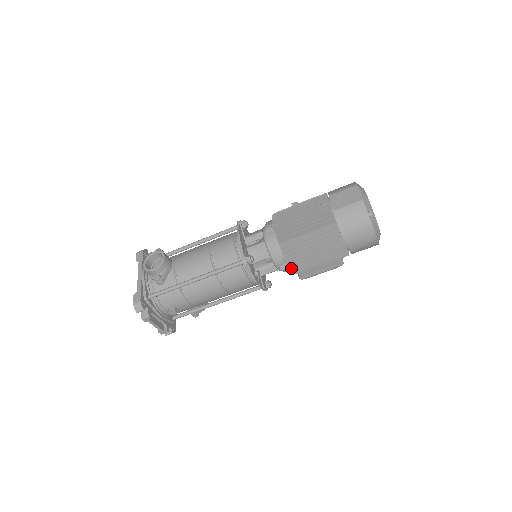
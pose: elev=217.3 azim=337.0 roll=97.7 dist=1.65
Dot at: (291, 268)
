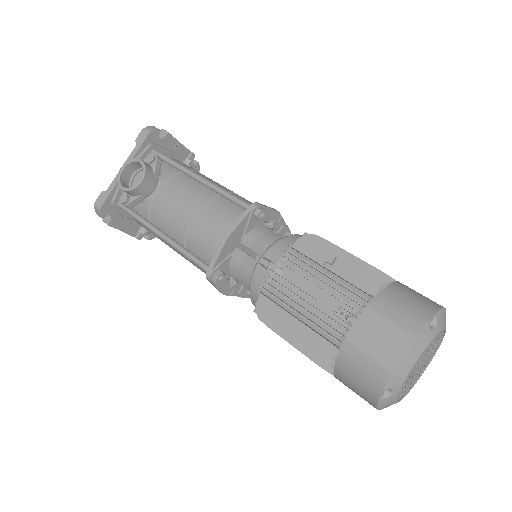
Dot at: occluded
